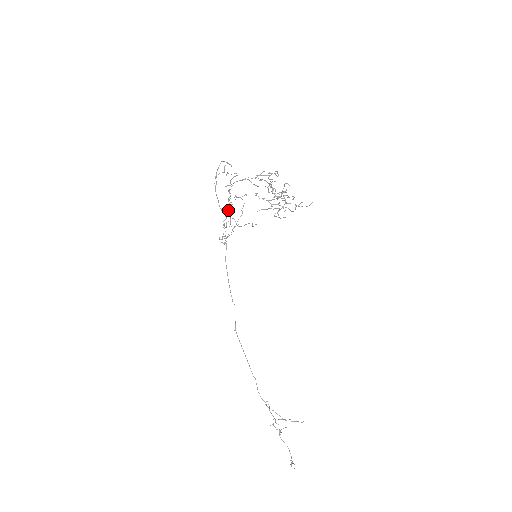
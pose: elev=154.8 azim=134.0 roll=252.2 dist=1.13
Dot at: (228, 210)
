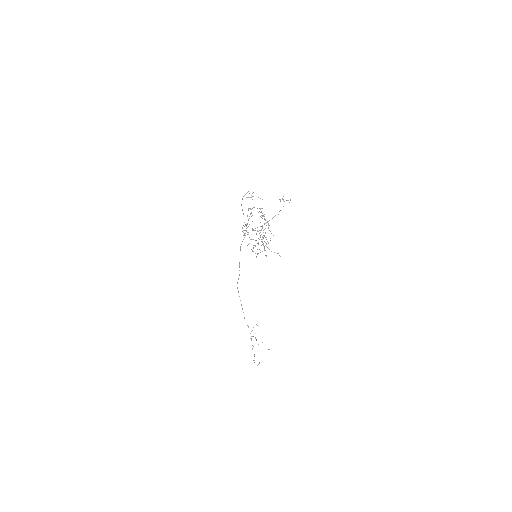
Dot at: (248, 220)
